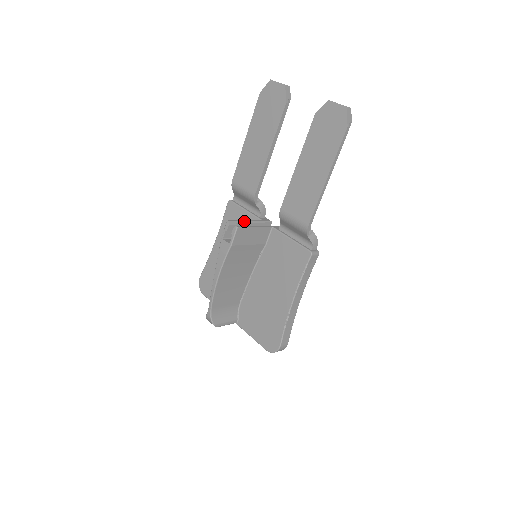
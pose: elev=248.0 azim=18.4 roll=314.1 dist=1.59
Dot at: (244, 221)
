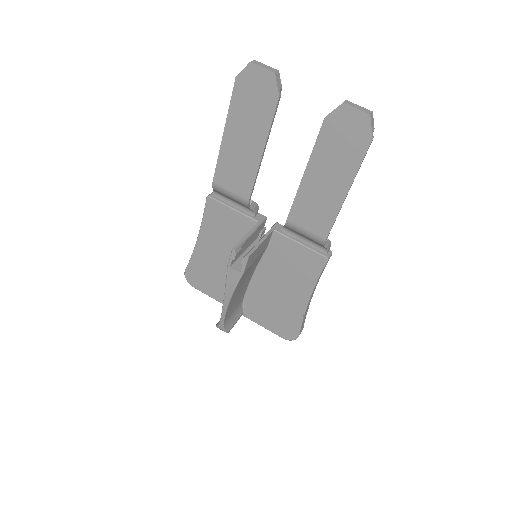
Dot at: (246, 238)
